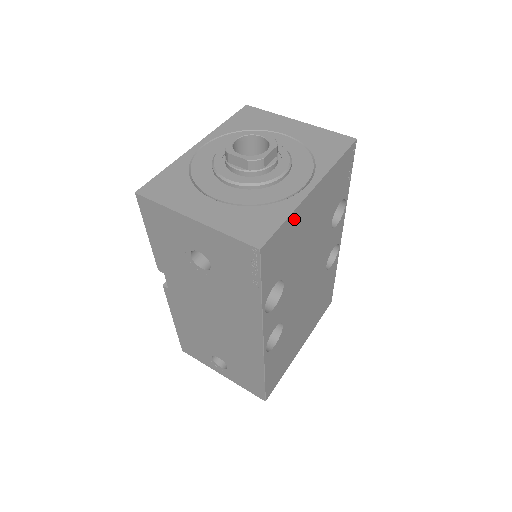
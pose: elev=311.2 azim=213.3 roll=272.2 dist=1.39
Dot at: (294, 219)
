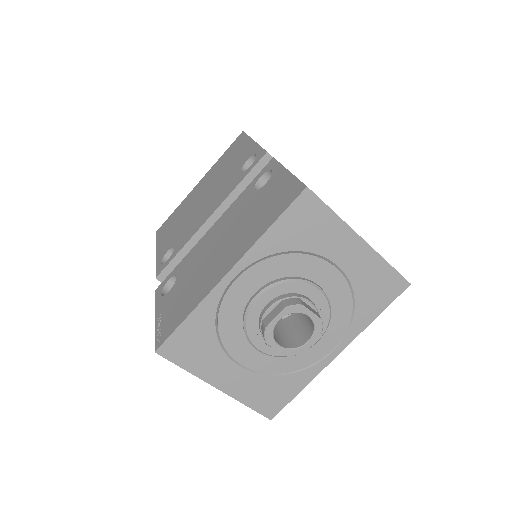
Dot at: occluded
